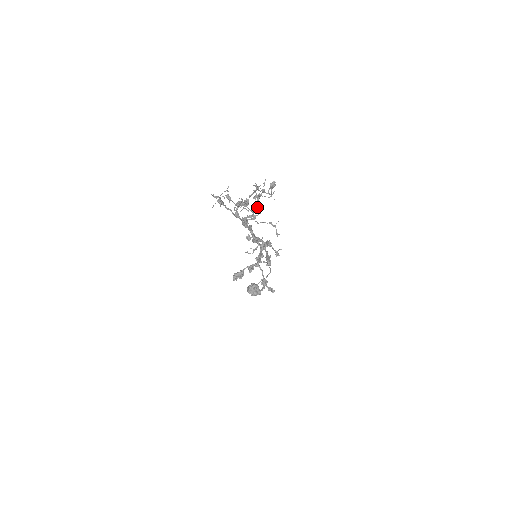
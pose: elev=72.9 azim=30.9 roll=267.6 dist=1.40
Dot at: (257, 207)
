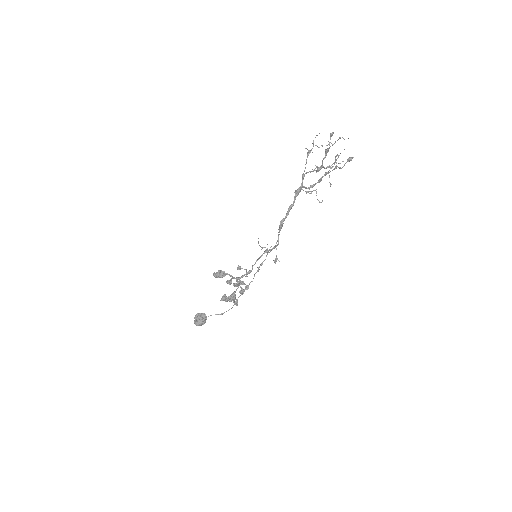
Dot at: (321, 178)
